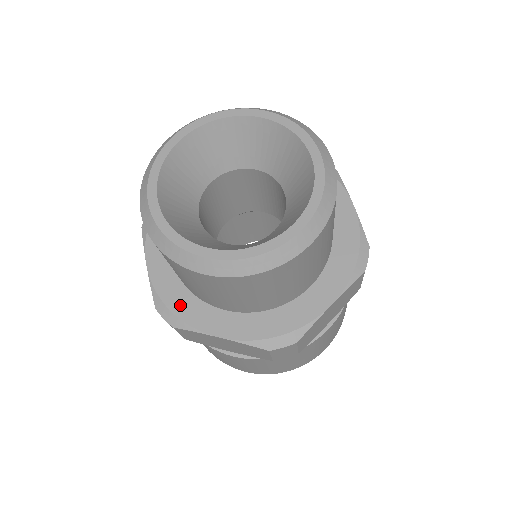
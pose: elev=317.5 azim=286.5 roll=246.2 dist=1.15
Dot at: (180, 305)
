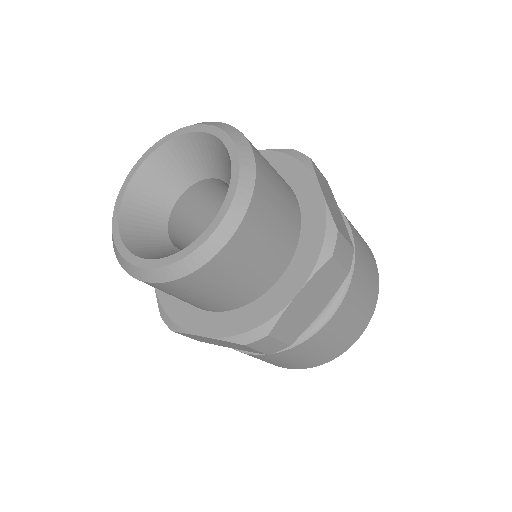
Dot at: (176, 311)
